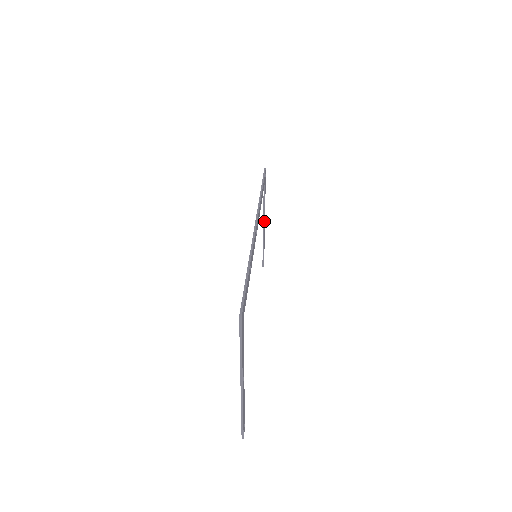
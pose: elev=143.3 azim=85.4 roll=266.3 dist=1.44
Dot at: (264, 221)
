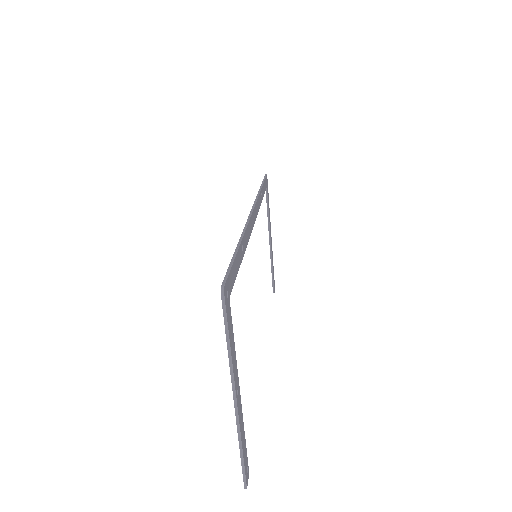
Dot at: (270, 237)
